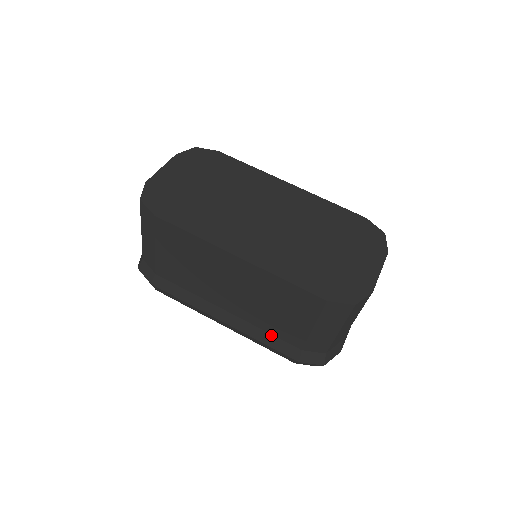
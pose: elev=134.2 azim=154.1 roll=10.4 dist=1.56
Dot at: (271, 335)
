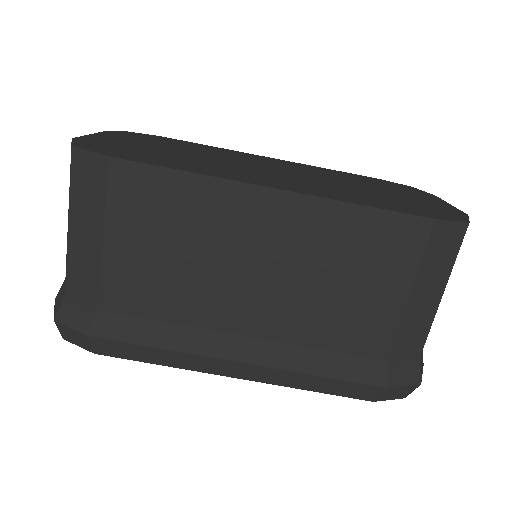
Dot at: (331, 353)
